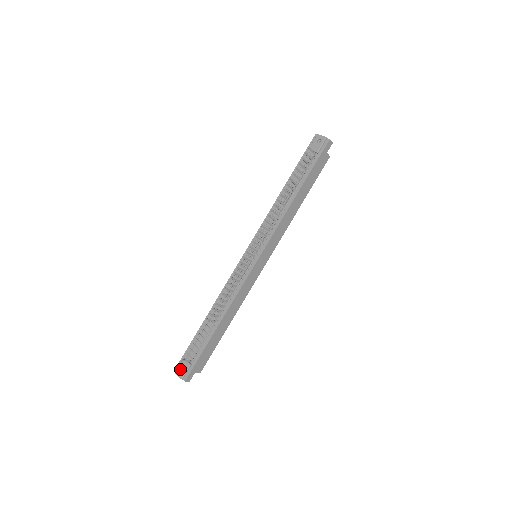
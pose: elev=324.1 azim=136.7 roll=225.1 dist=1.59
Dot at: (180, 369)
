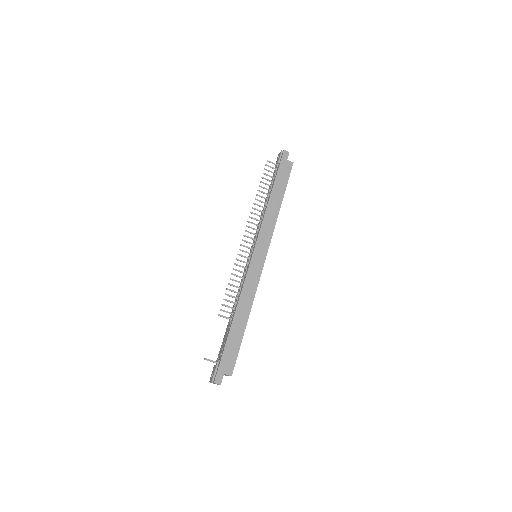
Dot at: occluded
